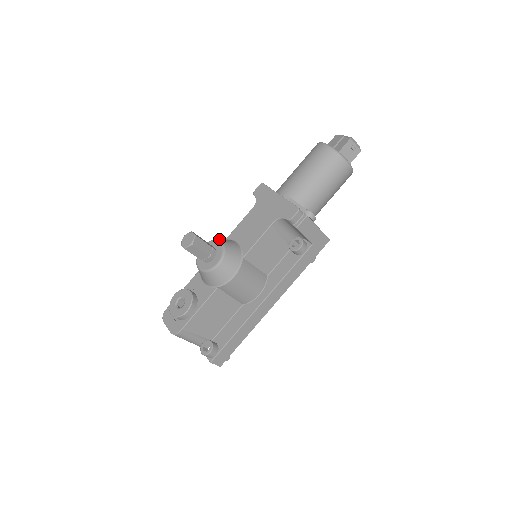
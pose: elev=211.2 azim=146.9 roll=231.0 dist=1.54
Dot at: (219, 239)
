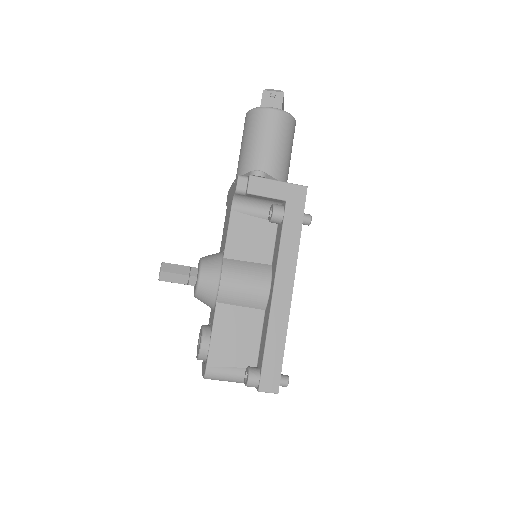
Dot at: occluded
